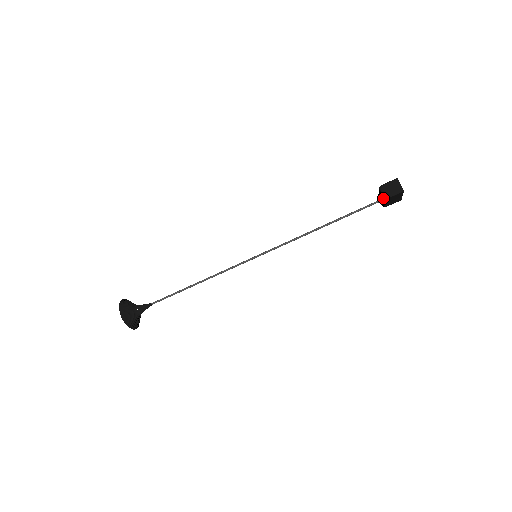
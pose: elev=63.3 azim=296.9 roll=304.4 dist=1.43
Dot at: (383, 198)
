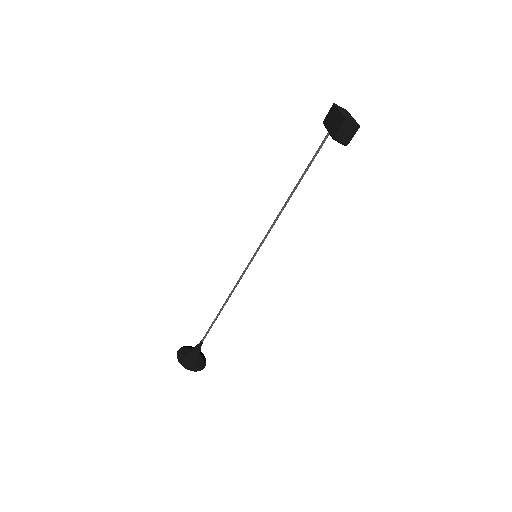
Dot at: occluded
